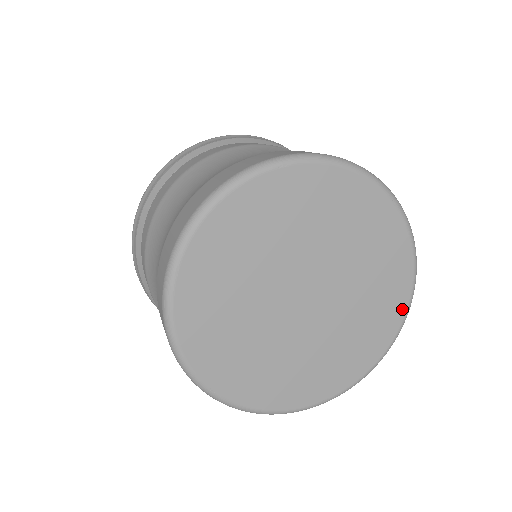
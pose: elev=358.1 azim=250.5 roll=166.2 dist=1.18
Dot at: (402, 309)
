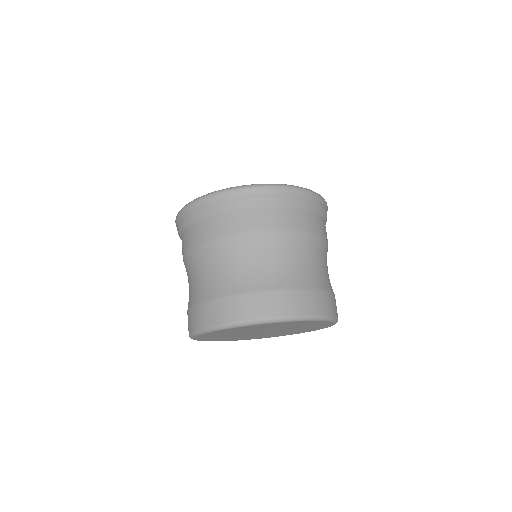
Dot at: (322, 328)
